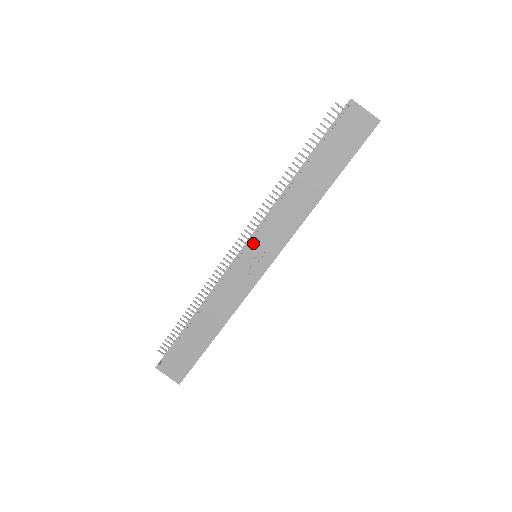
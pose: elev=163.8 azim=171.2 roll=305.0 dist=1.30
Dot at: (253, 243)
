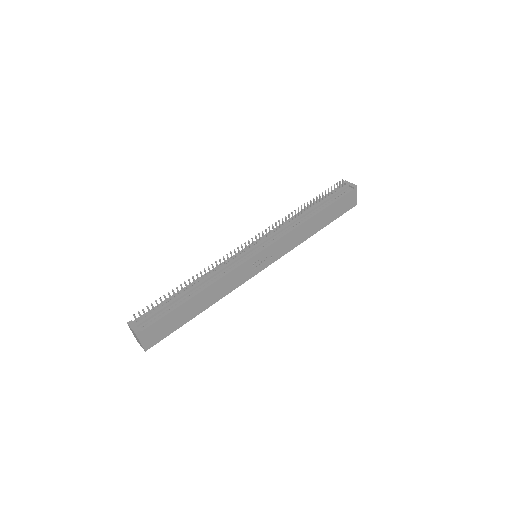
Dot at: (268, 248)
